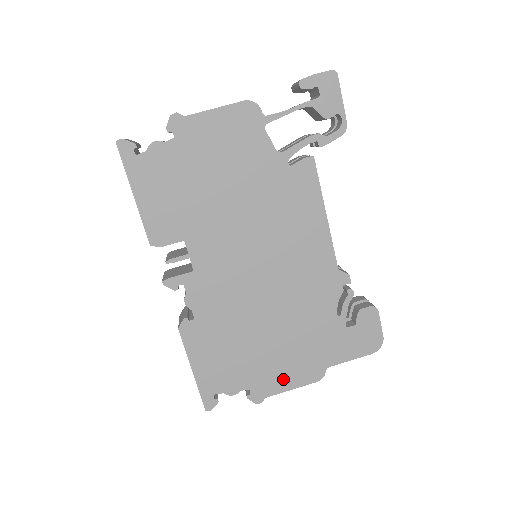
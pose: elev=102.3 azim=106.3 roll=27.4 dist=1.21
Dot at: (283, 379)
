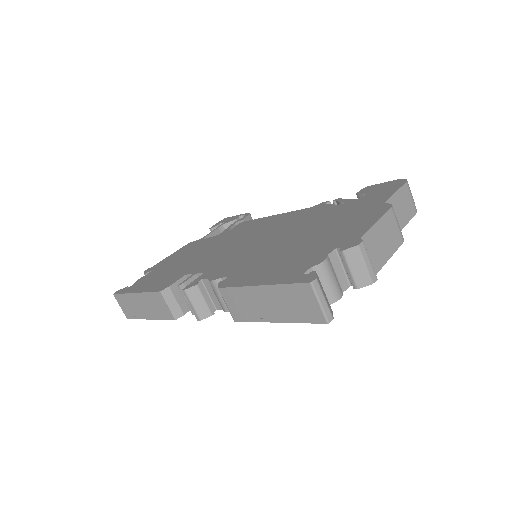
Dot at: (357, 228)
